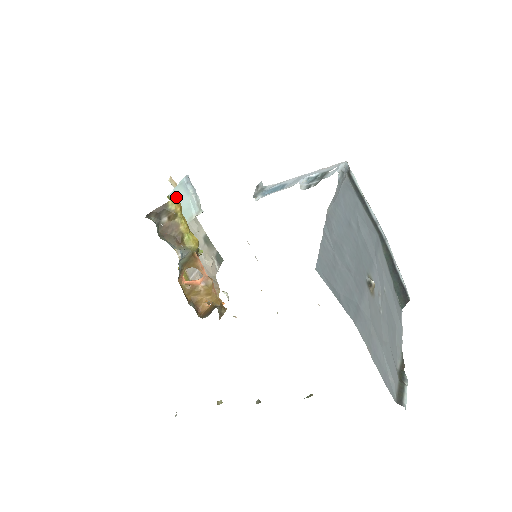
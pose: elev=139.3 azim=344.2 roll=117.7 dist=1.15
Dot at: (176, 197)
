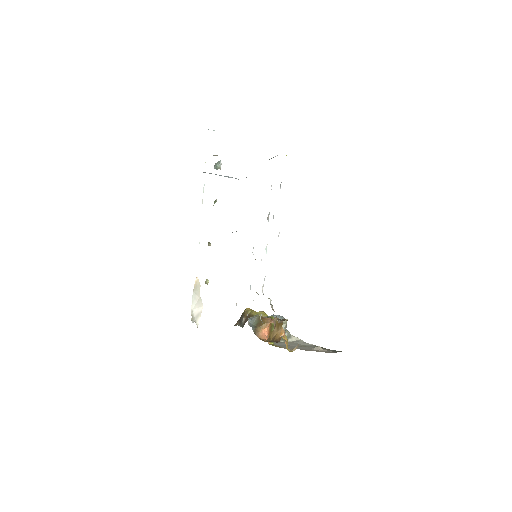
Dot at: occluded
